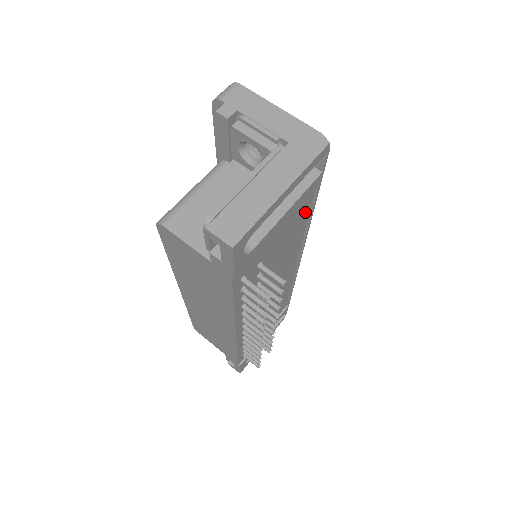
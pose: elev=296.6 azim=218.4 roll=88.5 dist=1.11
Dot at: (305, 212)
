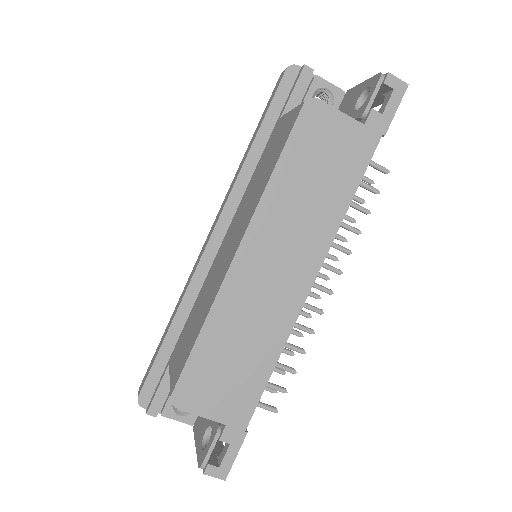
Dot at: occluded
